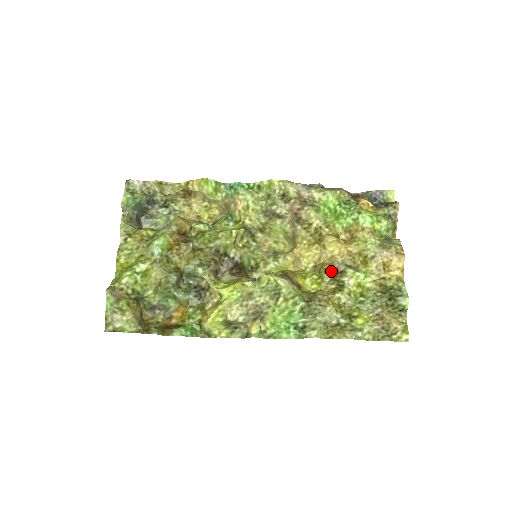
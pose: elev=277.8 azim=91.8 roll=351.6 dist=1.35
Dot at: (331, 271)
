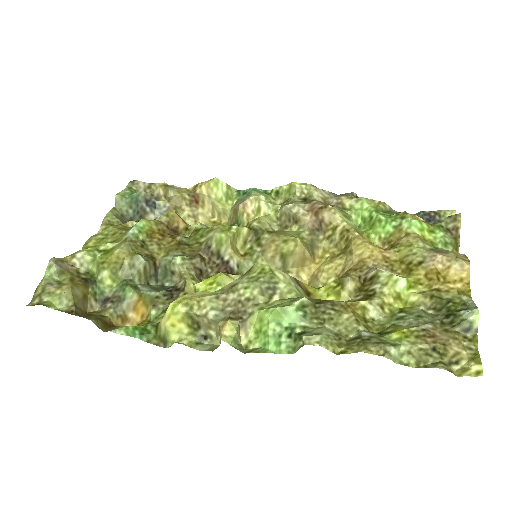
Dot at: (356, 277)
